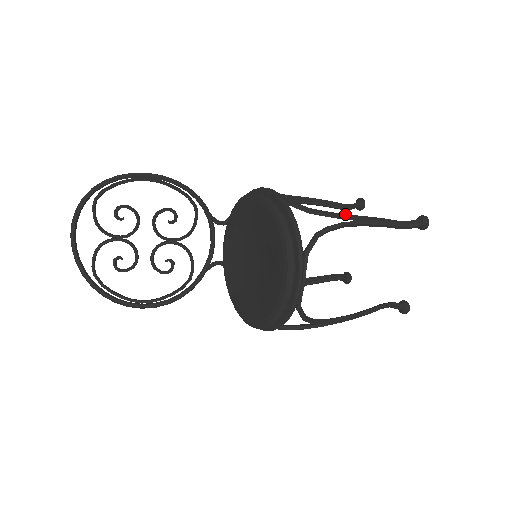
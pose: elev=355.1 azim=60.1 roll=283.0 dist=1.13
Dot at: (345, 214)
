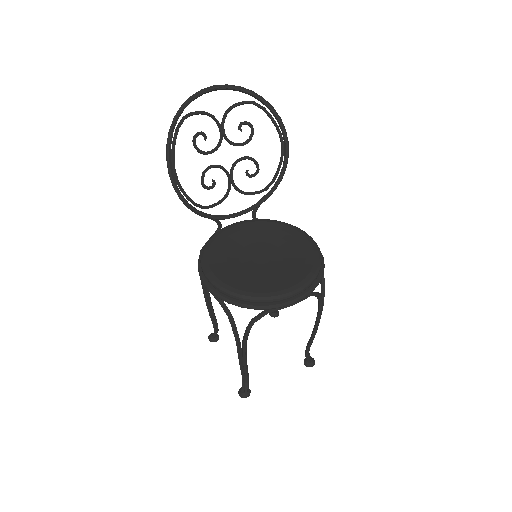
Dot at: (323, 305)
